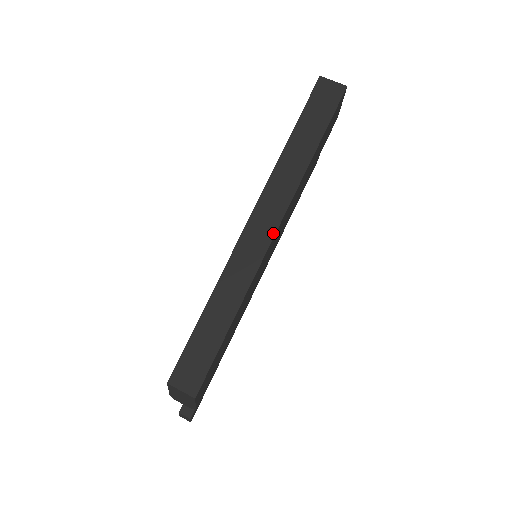
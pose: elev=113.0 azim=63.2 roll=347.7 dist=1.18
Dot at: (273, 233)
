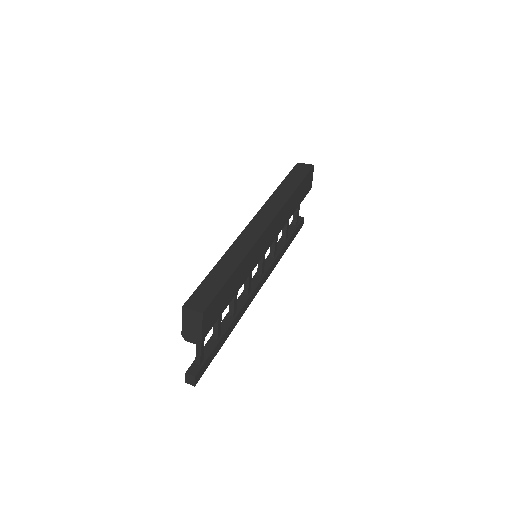
Dot at: (267, 226)
